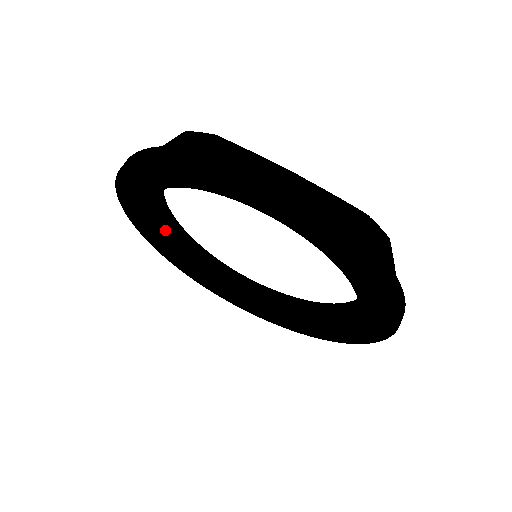
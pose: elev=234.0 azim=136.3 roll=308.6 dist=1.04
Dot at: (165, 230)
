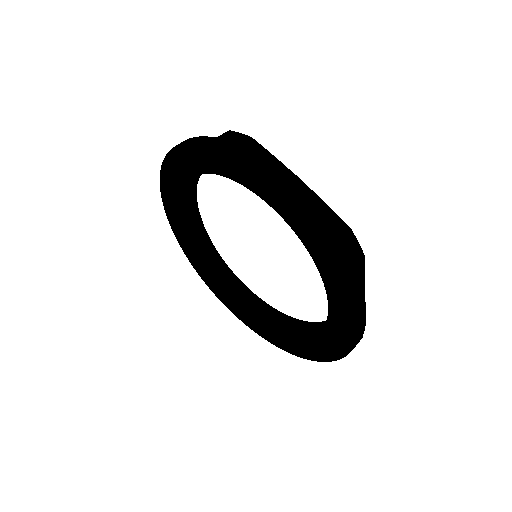
Dot at: (188, 218)
